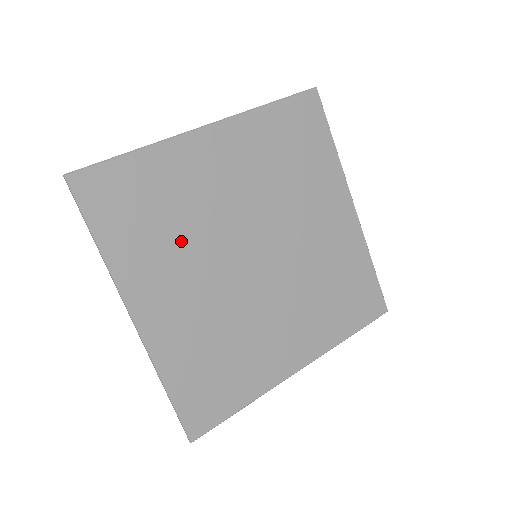
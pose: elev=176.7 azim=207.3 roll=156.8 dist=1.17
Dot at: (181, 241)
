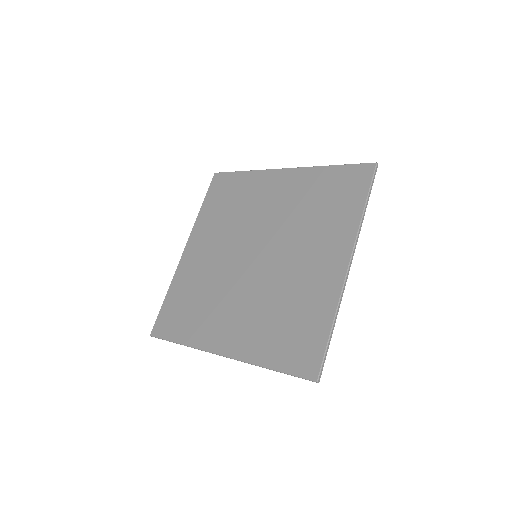
Dot at: (212, 298)
